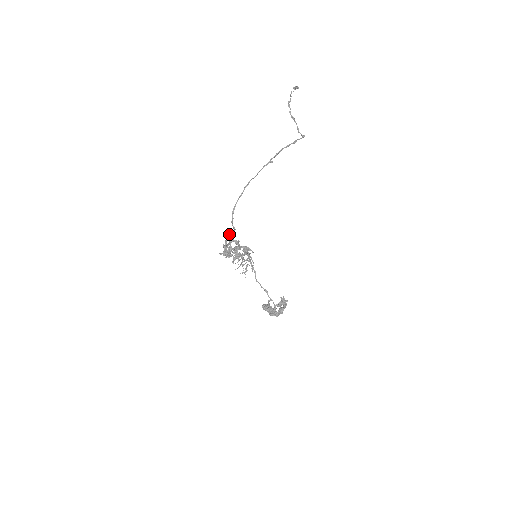
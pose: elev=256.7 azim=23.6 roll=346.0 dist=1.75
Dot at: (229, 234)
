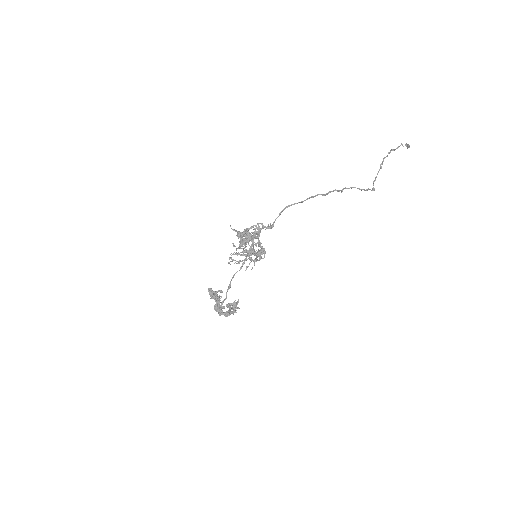
Dot at: (261, 223)
